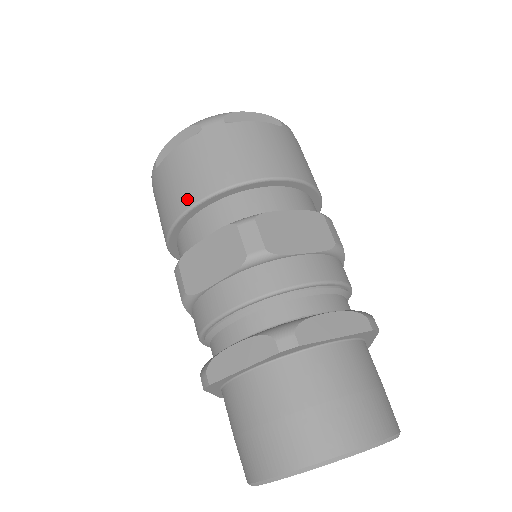
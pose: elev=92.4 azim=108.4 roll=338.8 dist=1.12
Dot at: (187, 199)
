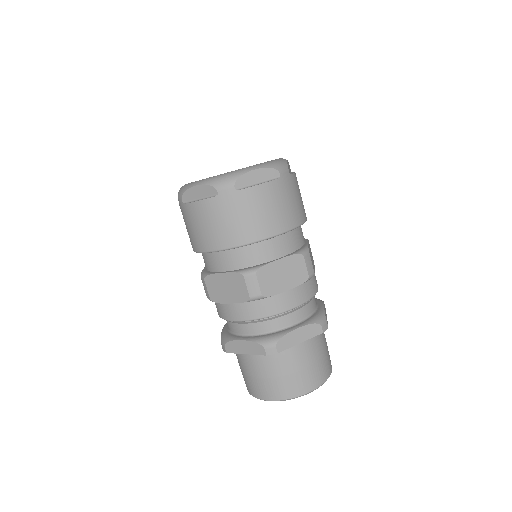
Dot at: (209, 245)
